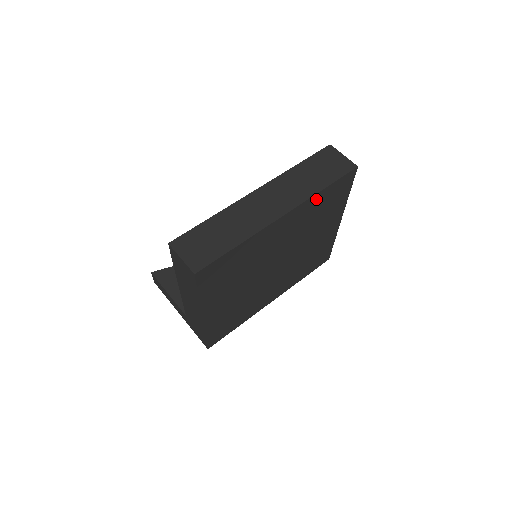
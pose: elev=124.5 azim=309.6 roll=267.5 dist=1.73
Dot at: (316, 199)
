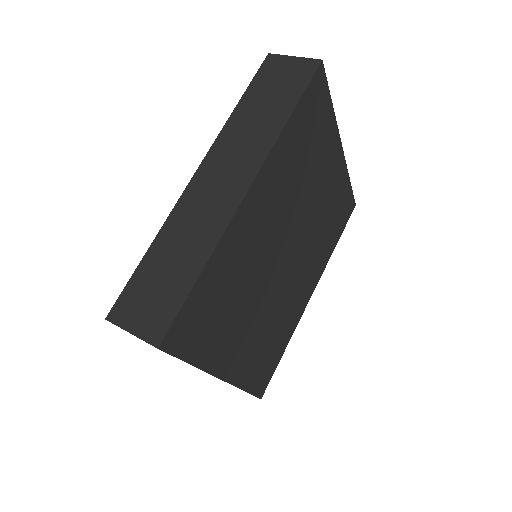
Dot at: (286, 140)
